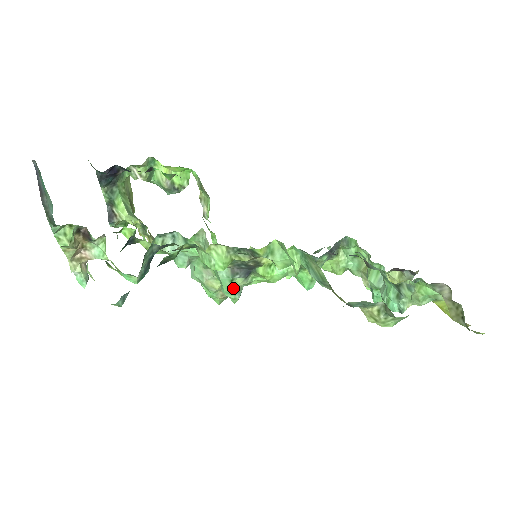
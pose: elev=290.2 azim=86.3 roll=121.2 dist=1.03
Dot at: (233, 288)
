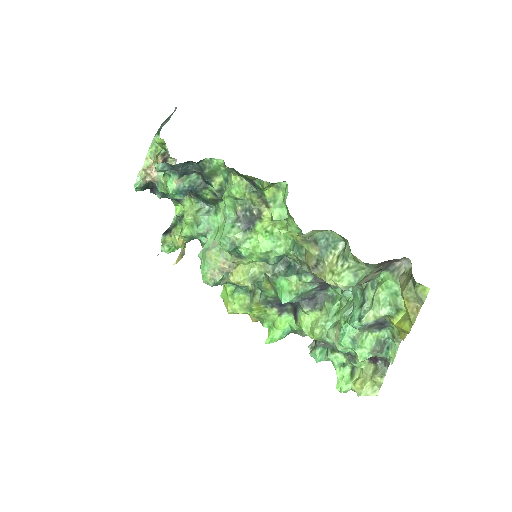
Dot at: (229, 238)
